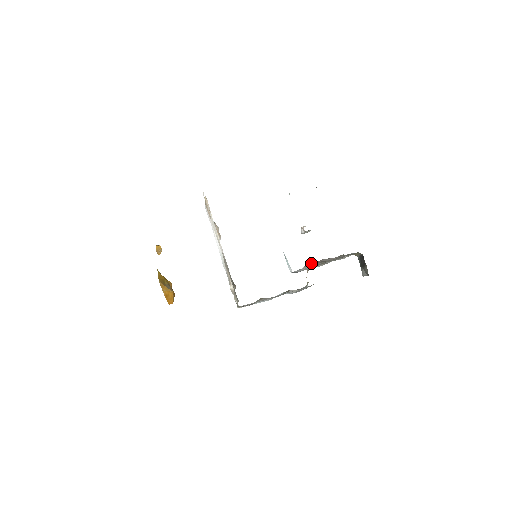
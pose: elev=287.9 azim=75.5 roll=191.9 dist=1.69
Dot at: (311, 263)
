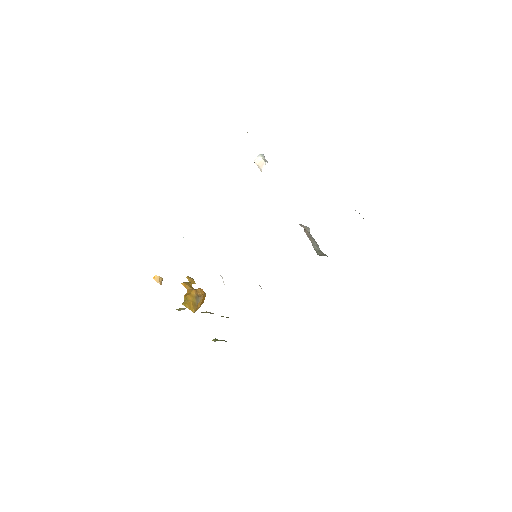
Dot at: occluded
